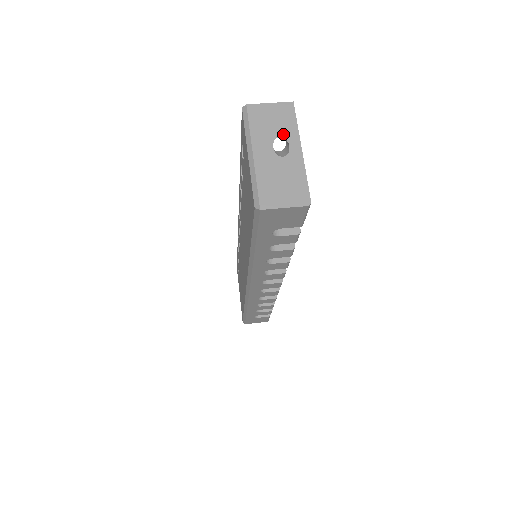
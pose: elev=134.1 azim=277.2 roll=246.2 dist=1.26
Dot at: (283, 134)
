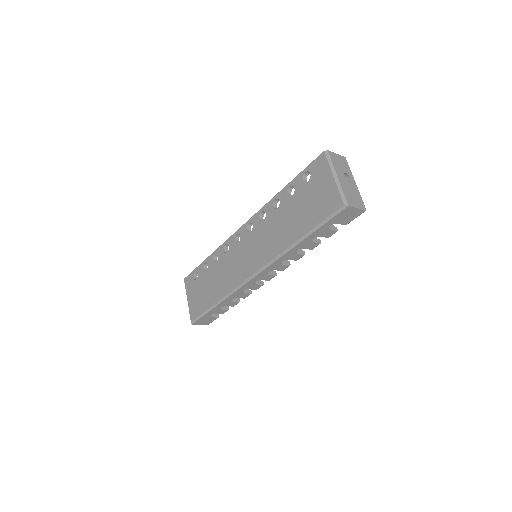
Dot at: (346, 172)
